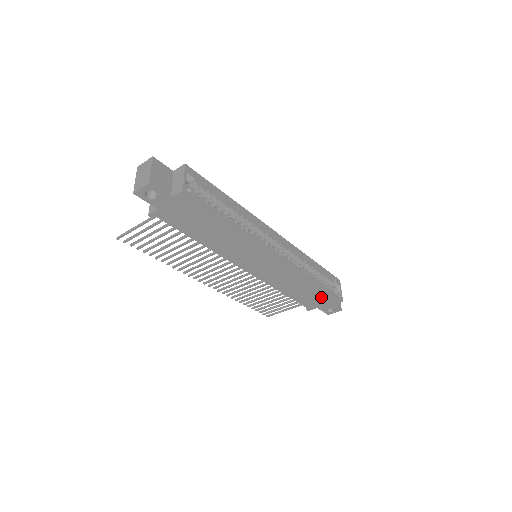
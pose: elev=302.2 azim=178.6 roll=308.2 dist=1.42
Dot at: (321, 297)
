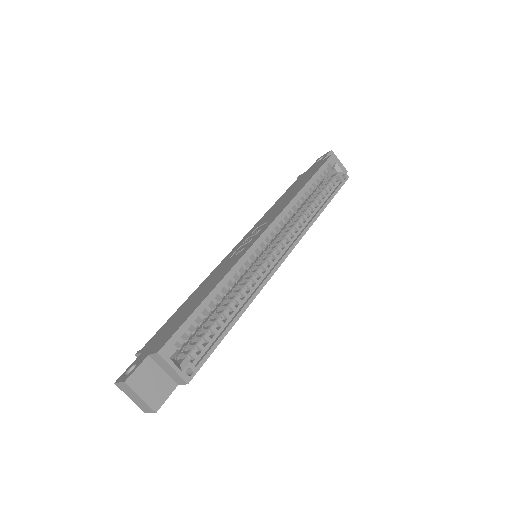
Dot at: occluded
